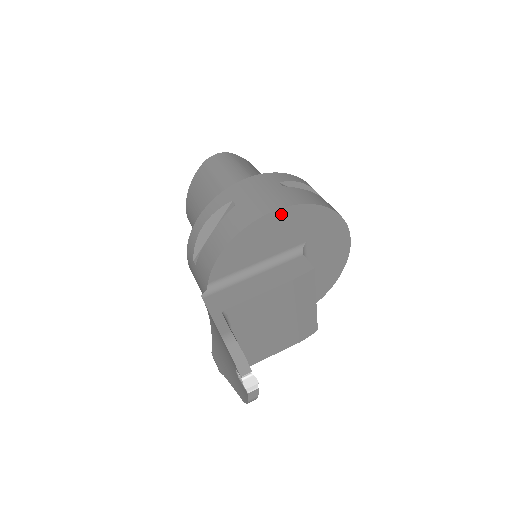
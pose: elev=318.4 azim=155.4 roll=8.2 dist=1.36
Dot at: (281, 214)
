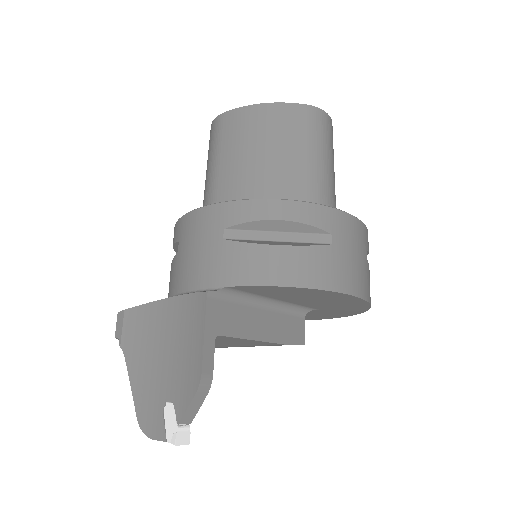
Dot at: (353, 299)
